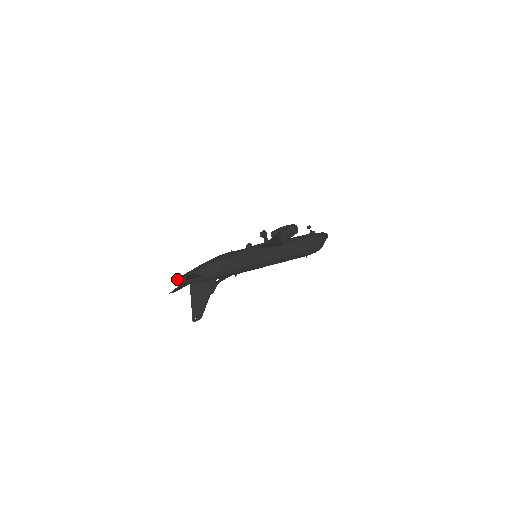
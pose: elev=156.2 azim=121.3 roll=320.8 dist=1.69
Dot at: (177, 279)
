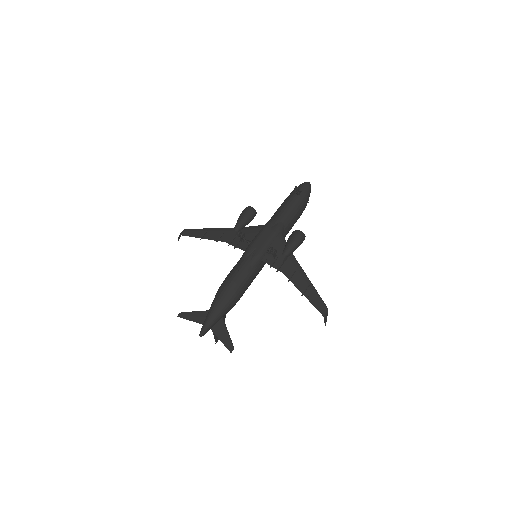
Dot at: (203, 333)
